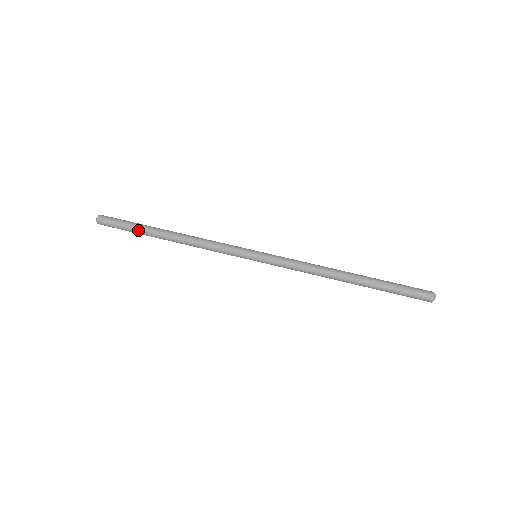
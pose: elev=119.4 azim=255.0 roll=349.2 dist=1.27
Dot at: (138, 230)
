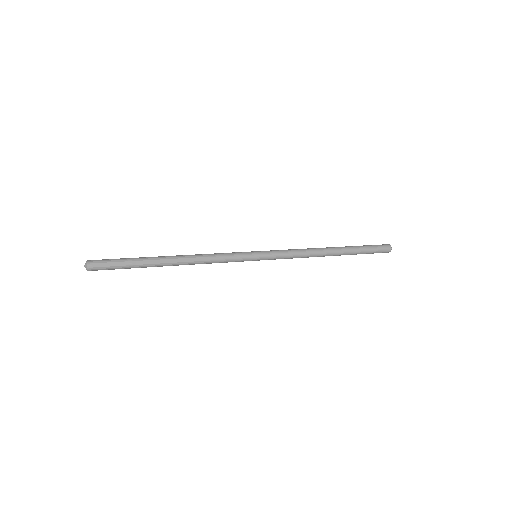
Dot at: (138, 259)
